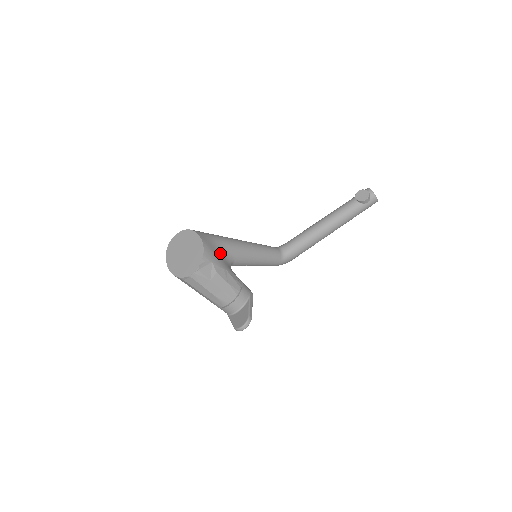
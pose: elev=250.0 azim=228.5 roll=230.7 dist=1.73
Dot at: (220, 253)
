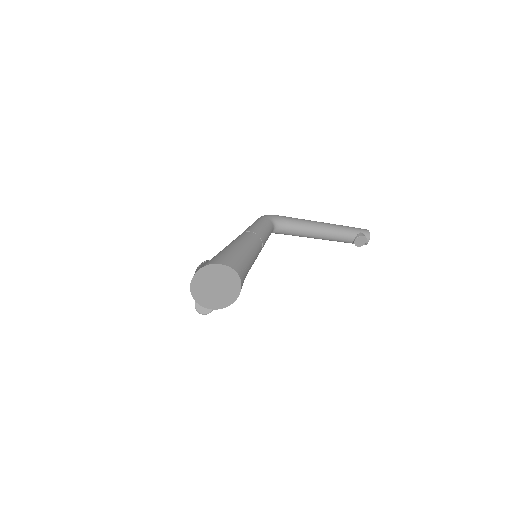
Dot at: occluded
